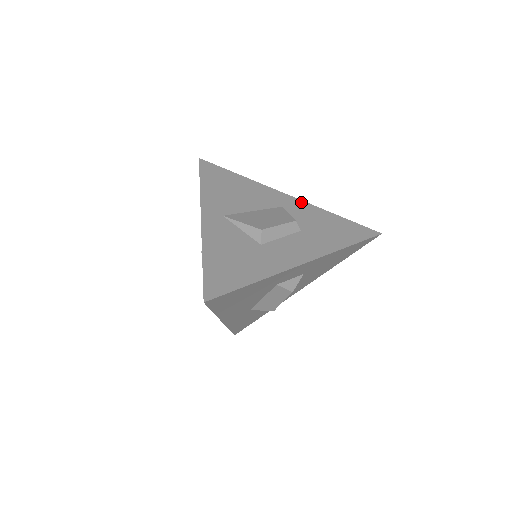
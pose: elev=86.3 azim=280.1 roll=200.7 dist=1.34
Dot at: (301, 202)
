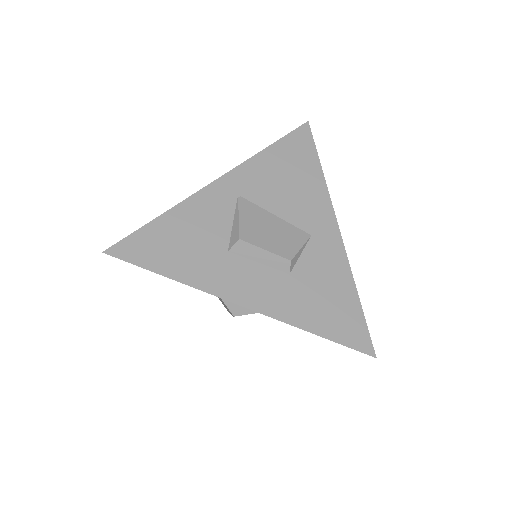
Dot at: (340, 248)
